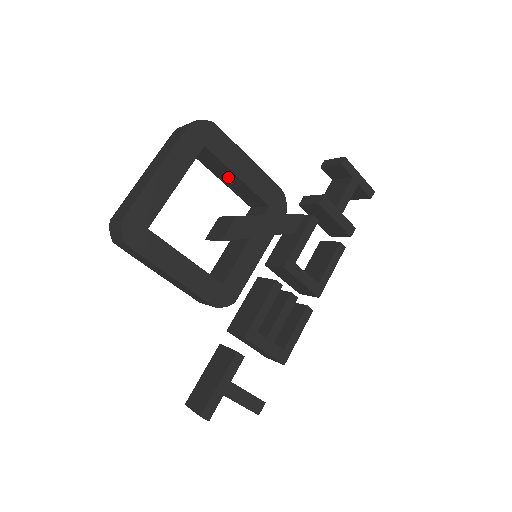
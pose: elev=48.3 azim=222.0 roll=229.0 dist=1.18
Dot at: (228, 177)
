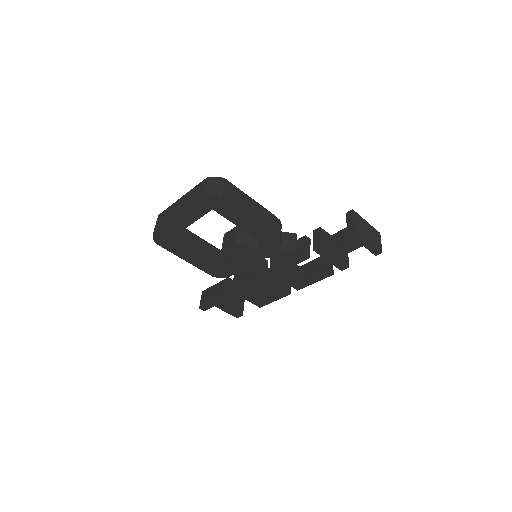
Dot at: occluded
